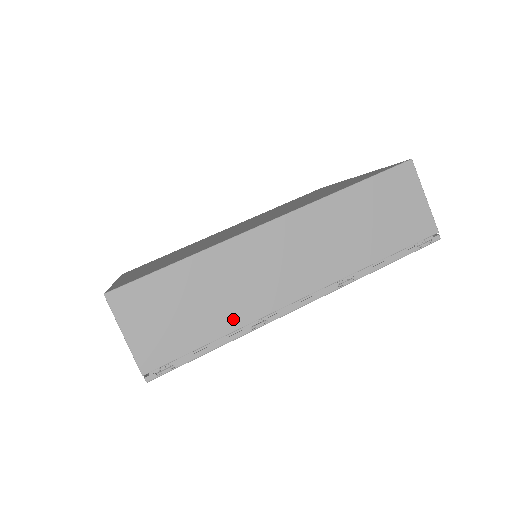
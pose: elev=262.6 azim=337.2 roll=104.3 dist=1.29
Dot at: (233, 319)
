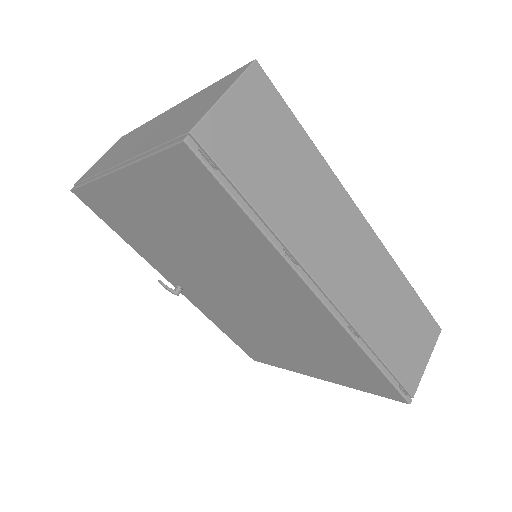
Dot at: (283, 223)
